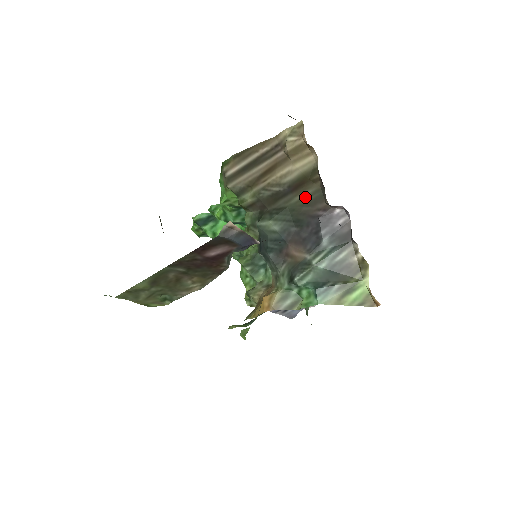
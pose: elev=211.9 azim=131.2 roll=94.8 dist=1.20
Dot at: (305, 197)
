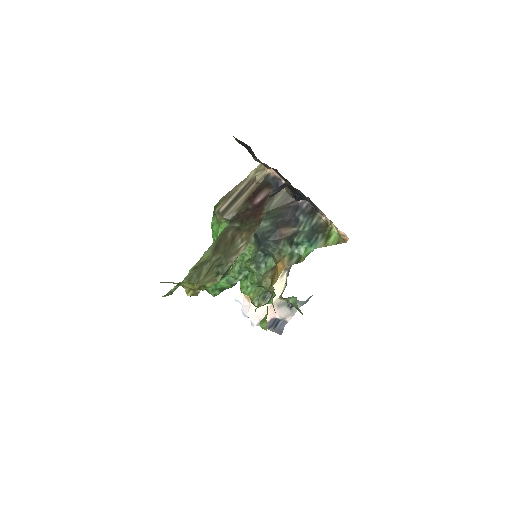
Dot at: (278, 200)
